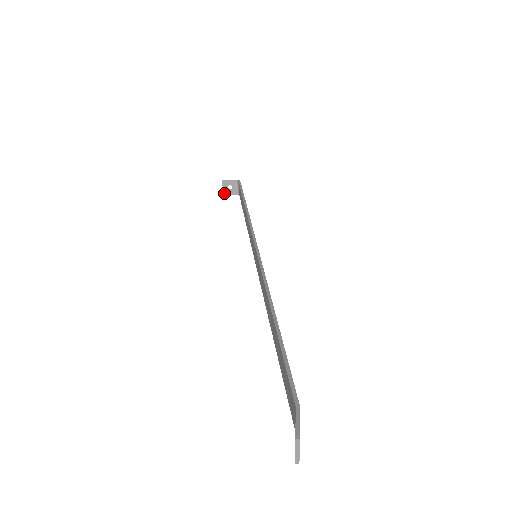
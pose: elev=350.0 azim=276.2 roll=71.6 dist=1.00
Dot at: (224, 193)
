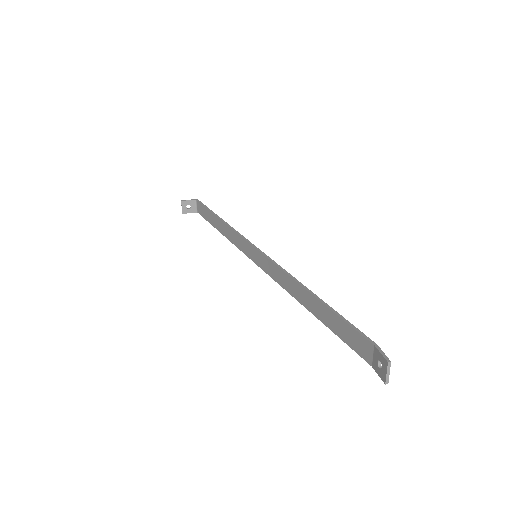
Dot at: (183, 212)
